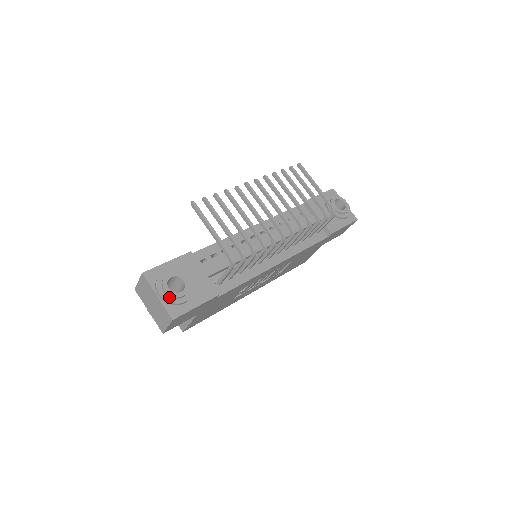
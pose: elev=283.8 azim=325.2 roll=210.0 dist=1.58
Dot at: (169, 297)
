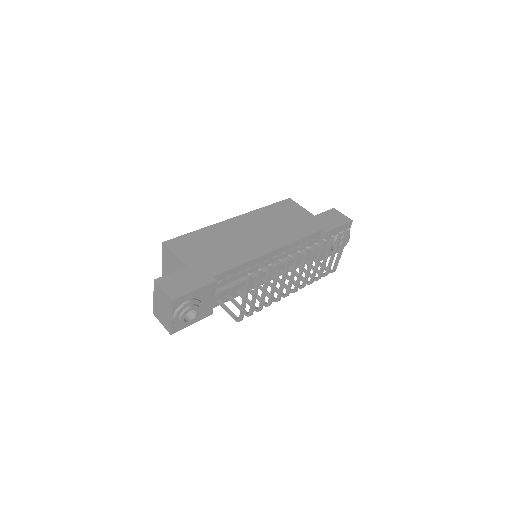
Dot at: (179, 323)
